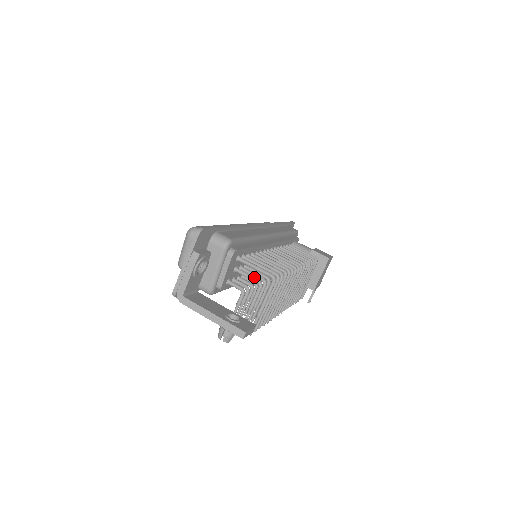
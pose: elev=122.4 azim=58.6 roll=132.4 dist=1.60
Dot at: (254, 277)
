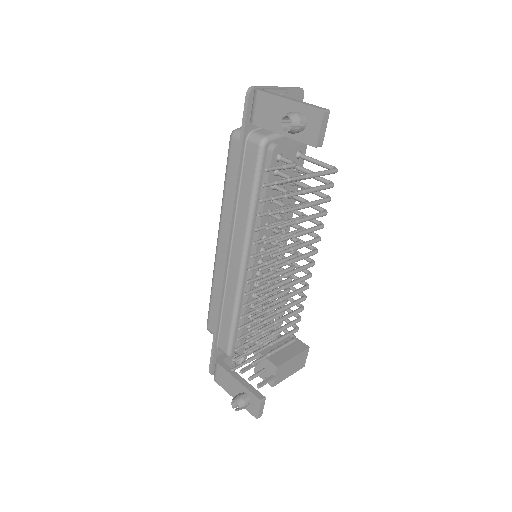
Dot at: (308, 170)
